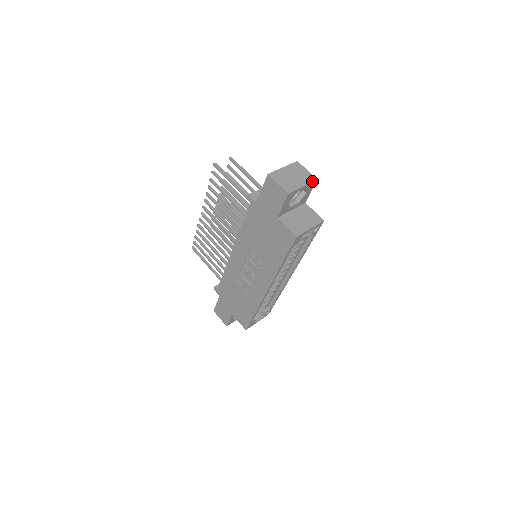
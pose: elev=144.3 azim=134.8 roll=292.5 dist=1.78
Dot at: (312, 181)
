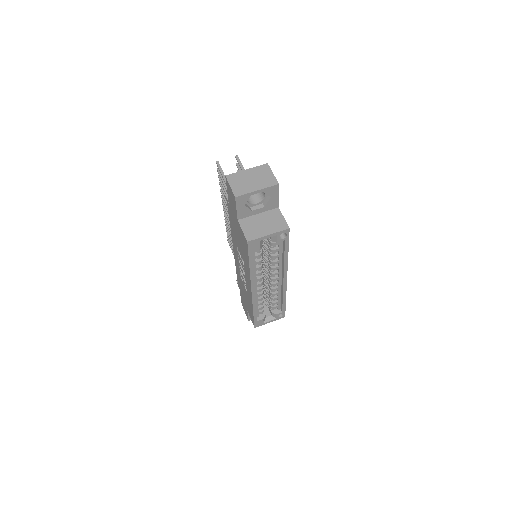
Dot at: (271, 185)
